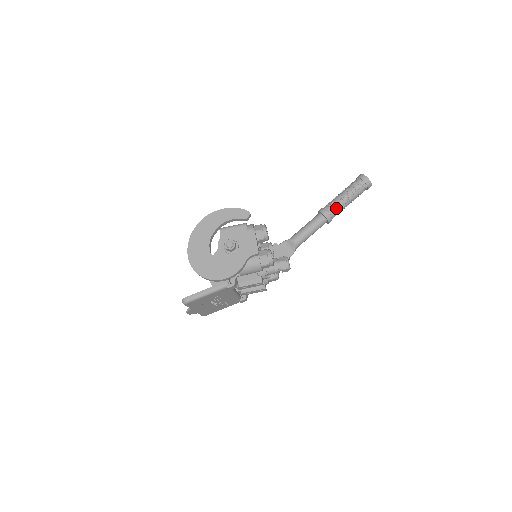
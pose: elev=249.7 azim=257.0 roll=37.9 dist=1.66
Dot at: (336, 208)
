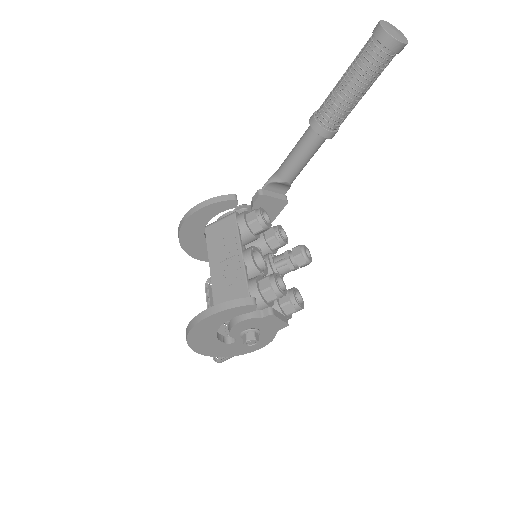
Dot at: (345, 117)
